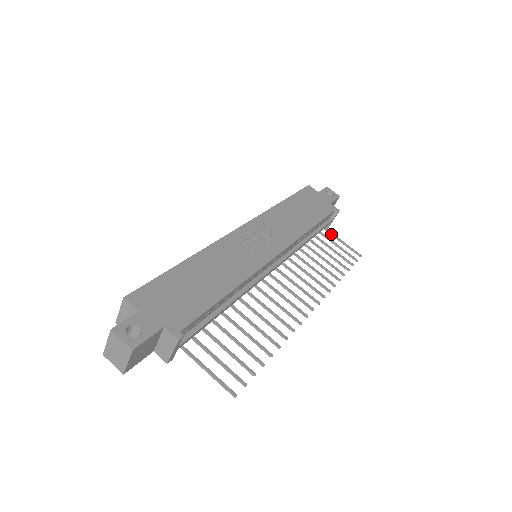
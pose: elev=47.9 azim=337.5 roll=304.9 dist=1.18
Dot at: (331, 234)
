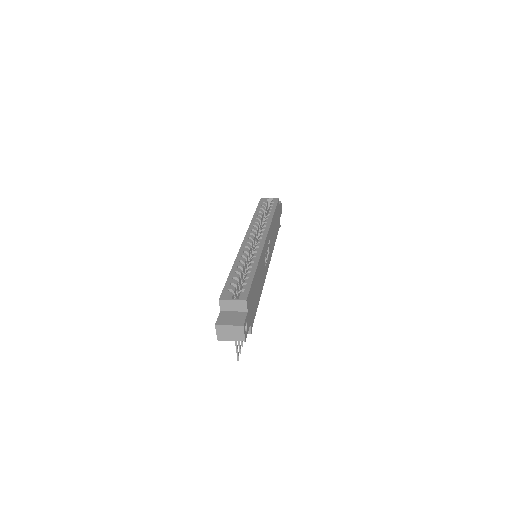
Dot at: occluded
